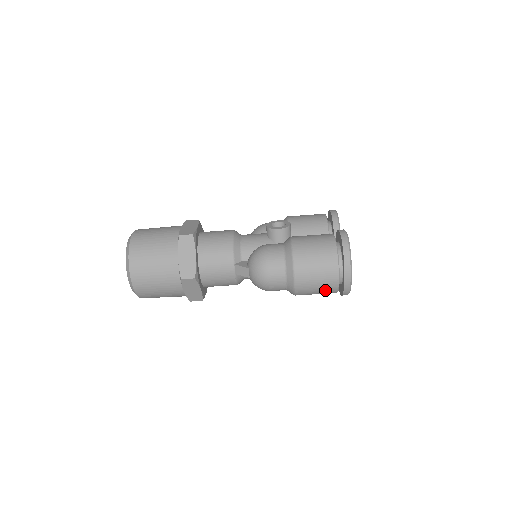
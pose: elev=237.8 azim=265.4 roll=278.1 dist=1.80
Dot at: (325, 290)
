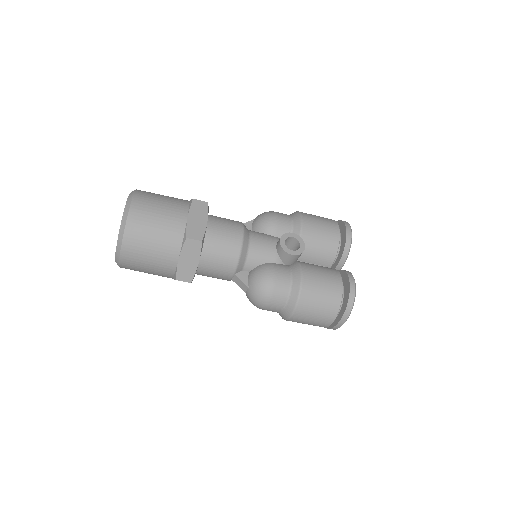
Dot at: occluded
